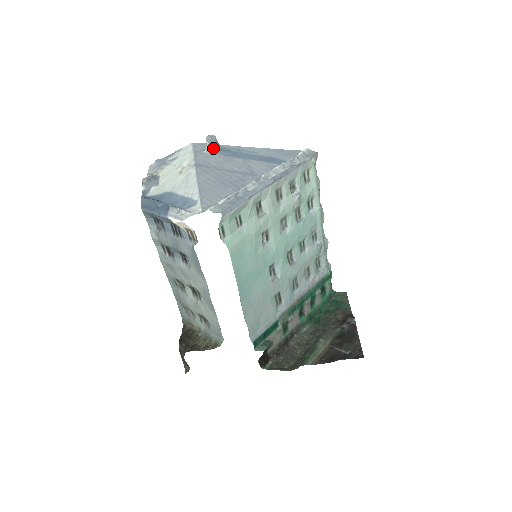
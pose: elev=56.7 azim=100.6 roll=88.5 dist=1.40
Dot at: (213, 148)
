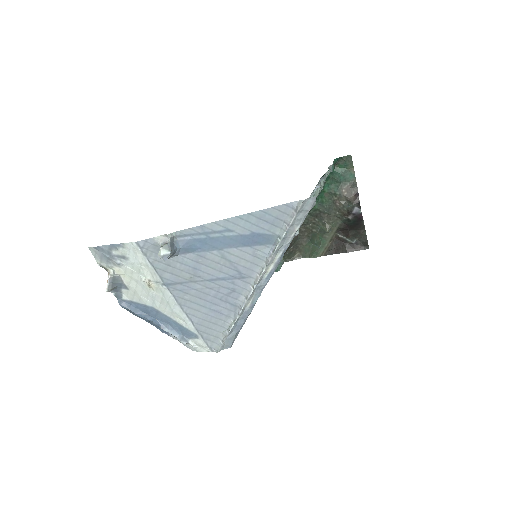
Dot at: (173, 255)
